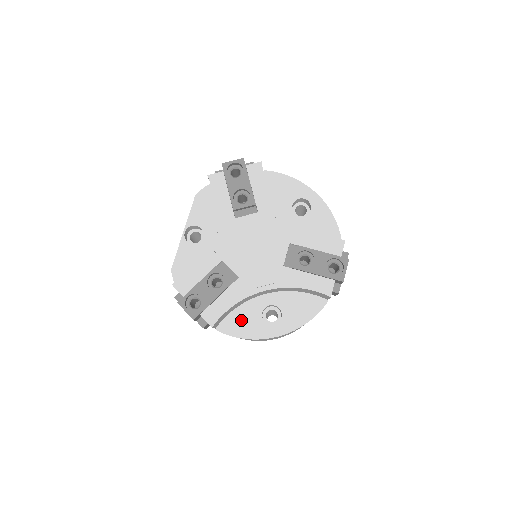
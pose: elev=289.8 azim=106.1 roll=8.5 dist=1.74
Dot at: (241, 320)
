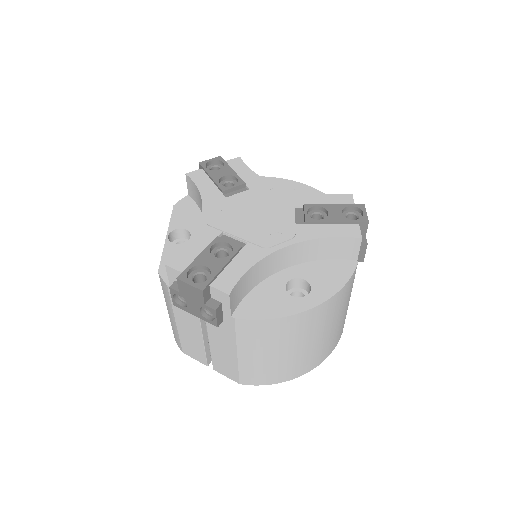
Dot at: (262, 300)
